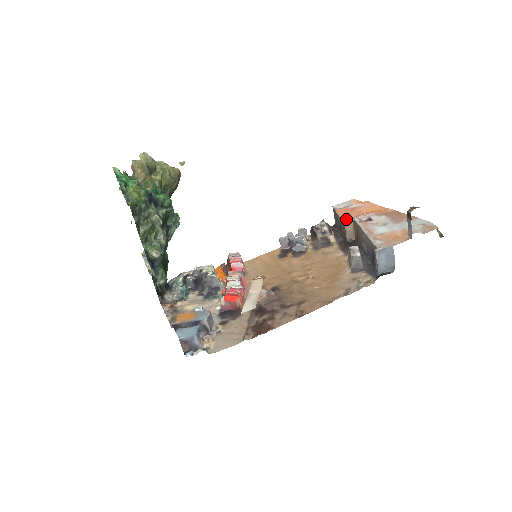
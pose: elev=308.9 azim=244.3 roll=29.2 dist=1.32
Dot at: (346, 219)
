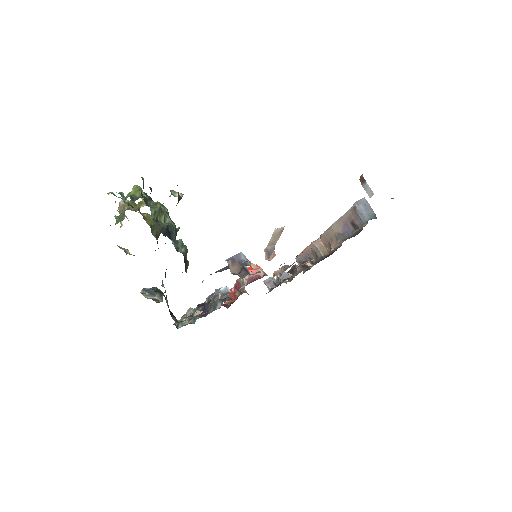
Dot at: (314, 241)
